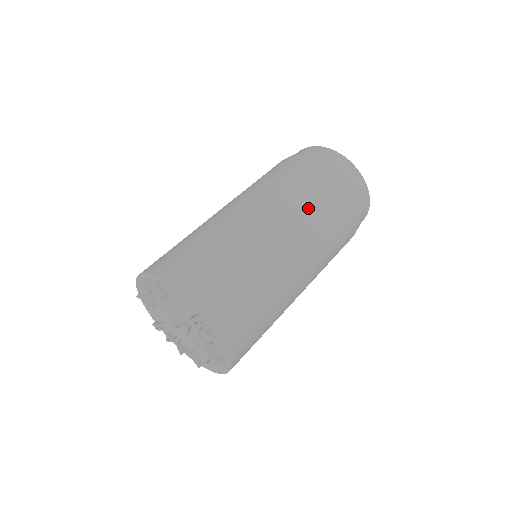
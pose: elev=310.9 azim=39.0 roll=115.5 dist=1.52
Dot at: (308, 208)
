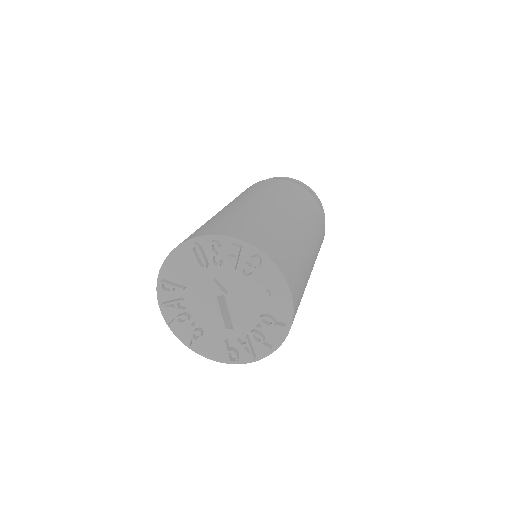
Dot at: occluded
